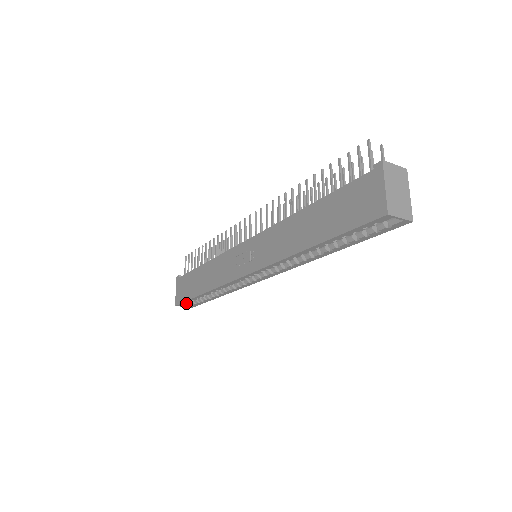
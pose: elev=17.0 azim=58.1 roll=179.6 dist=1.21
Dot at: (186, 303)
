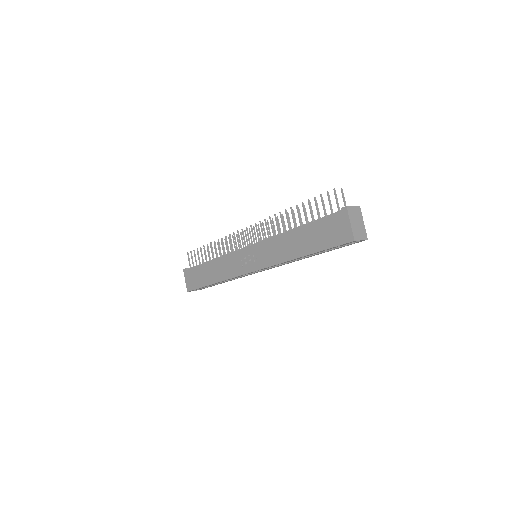
Dot at: occluded
